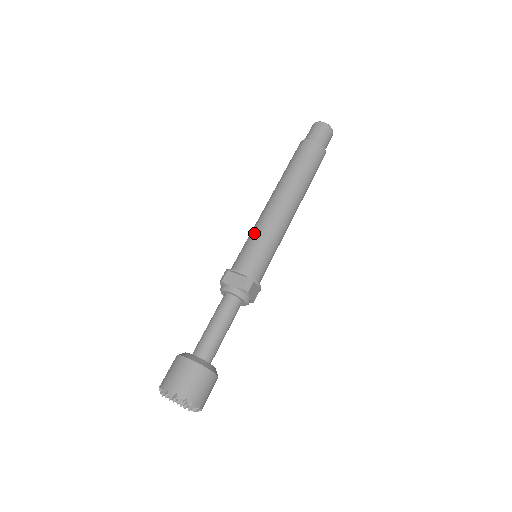
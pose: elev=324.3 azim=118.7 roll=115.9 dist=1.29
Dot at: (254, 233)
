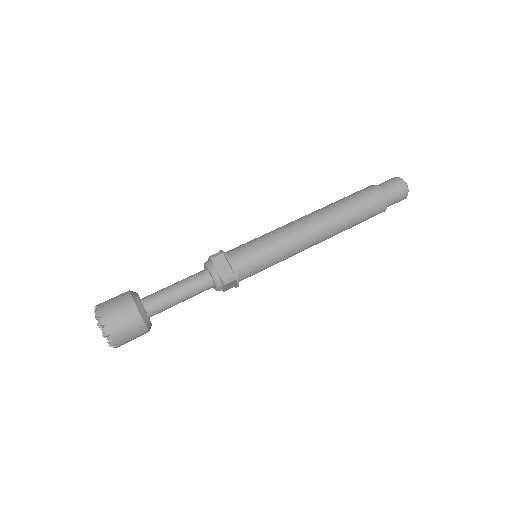
Dot at: (269, 237)
